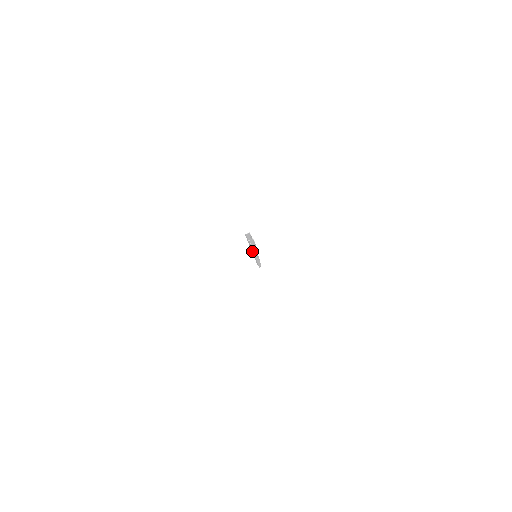
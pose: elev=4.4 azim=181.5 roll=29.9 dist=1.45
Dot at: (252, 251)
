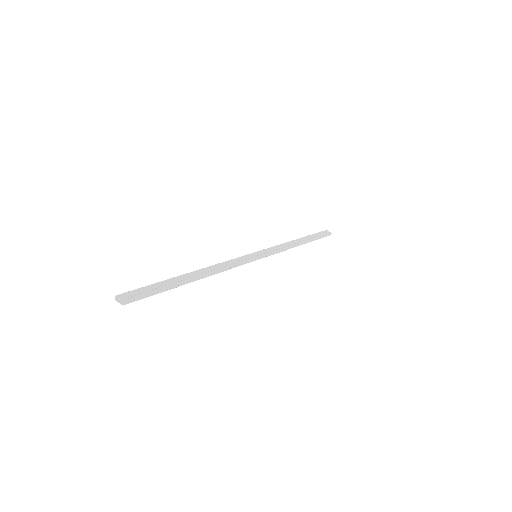
Dot at: occluded
